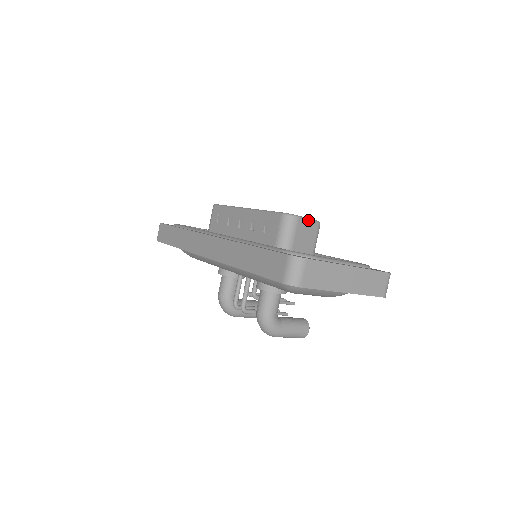
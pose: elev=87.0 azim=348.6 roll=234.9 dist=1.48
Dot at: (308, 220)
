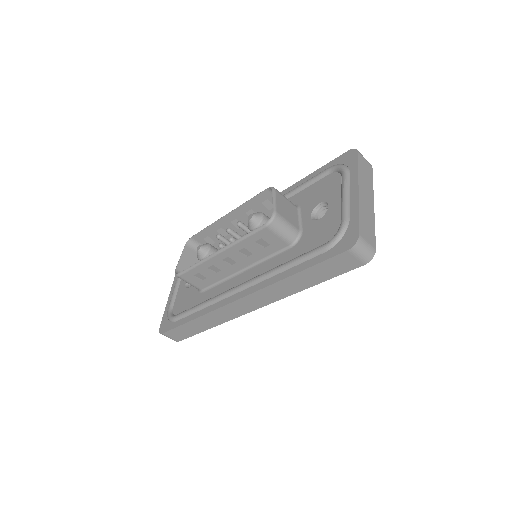
Dot at: (275, 201)
